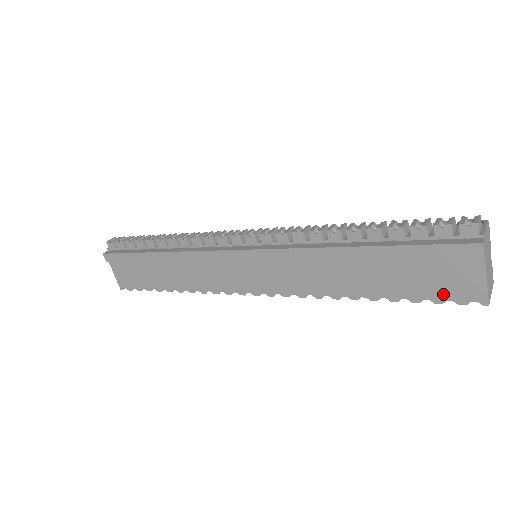
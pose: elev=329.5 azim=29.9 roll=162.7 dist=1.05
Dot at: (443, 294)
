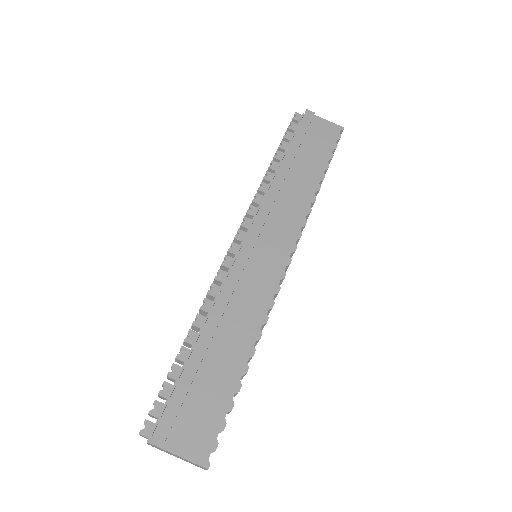
Dot at: (331, 142)
